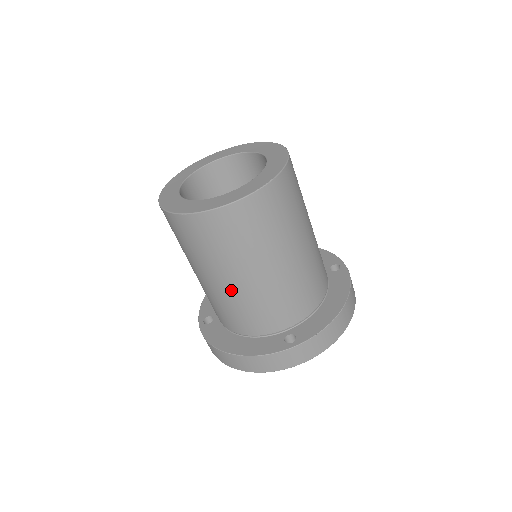
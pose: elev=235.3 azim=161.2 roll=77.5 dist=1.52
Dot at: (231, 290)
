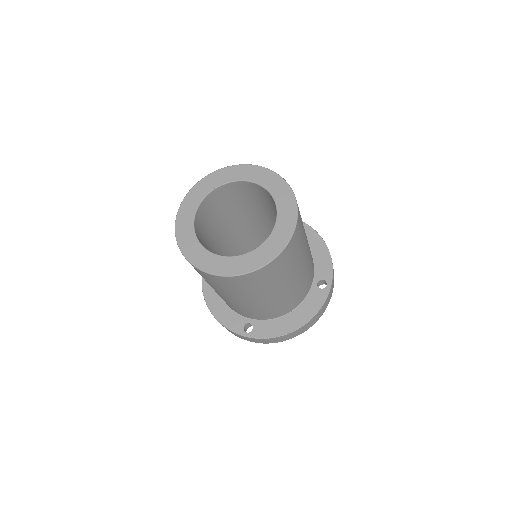
Dot at: occluded
